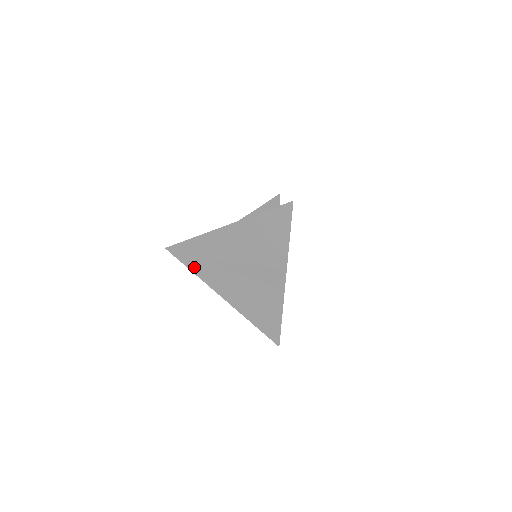
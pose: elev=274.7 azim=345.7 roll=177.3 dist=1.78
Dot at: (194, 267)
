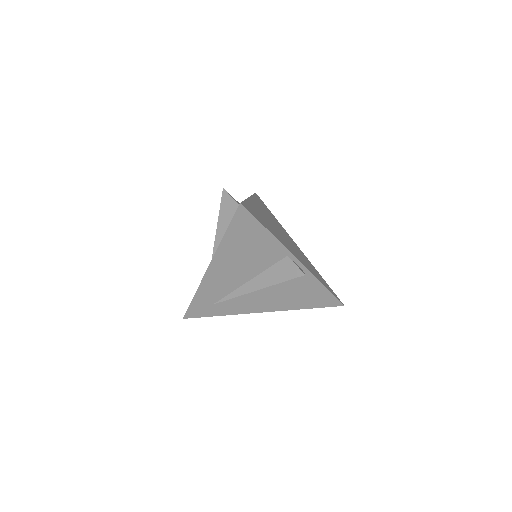
Dot at: (219, 312)
